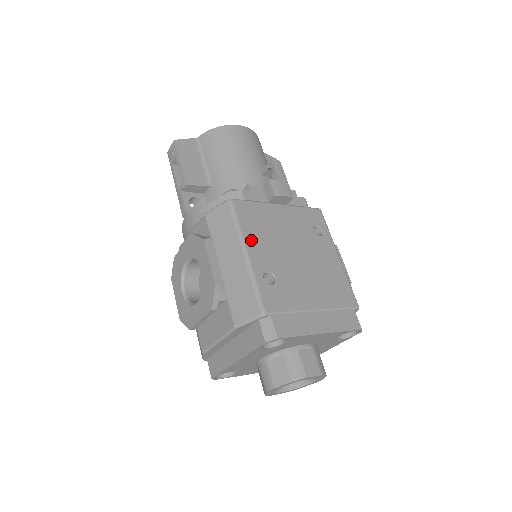
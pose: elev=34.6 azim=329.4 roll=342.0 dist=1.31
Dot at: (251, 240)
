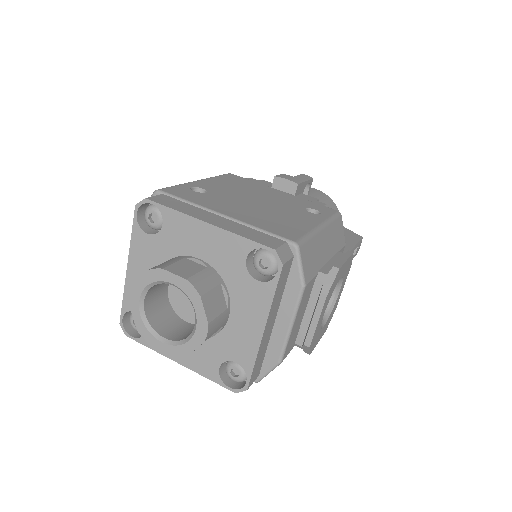
Dot at: (215, 181)
